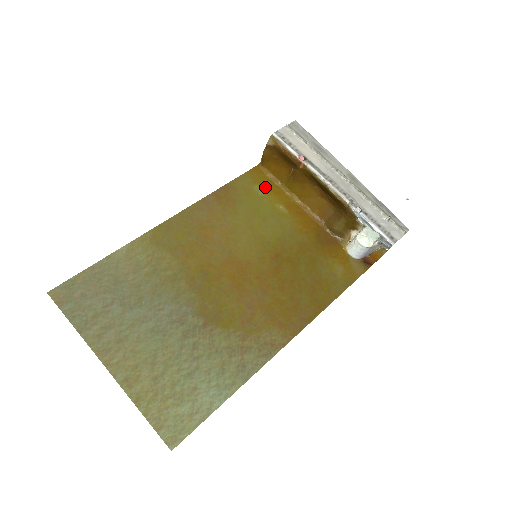
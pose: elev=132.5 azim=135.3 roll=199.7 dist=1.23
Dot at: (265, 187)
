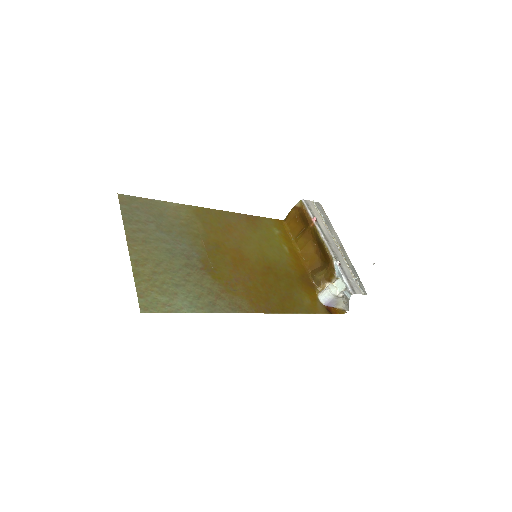
Dot at: (281, 232)
